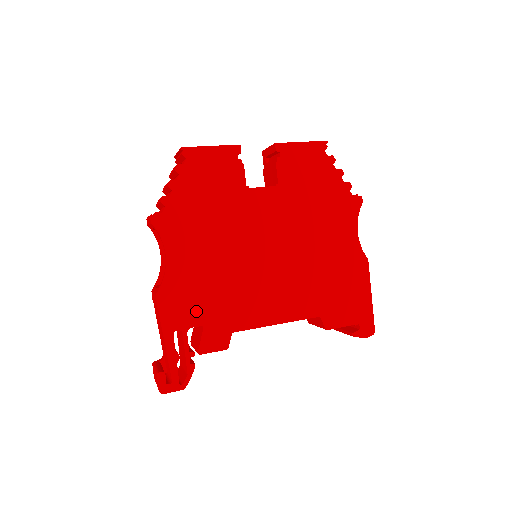
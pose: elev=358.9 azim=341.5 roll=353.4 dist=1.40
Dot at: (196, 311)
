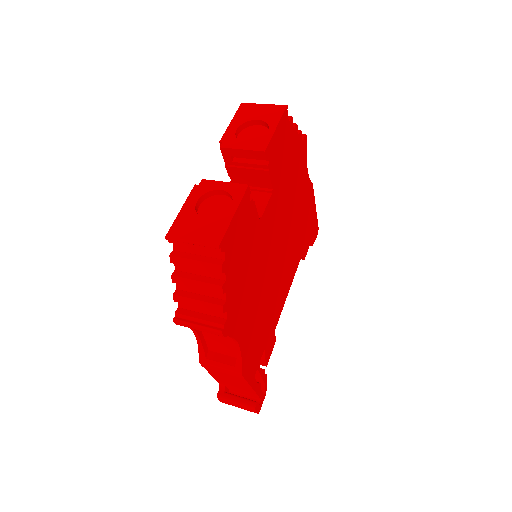
Dot at: (260, 348)
